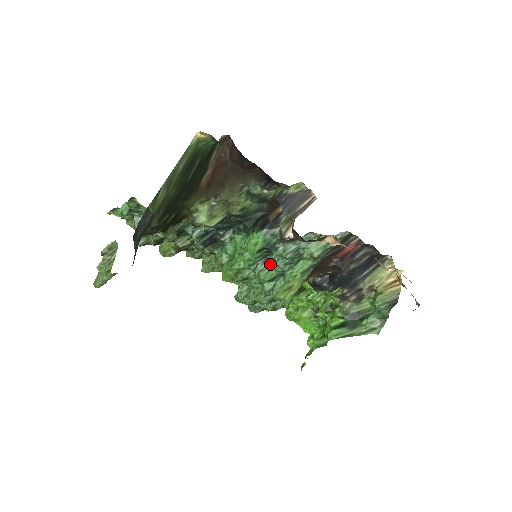
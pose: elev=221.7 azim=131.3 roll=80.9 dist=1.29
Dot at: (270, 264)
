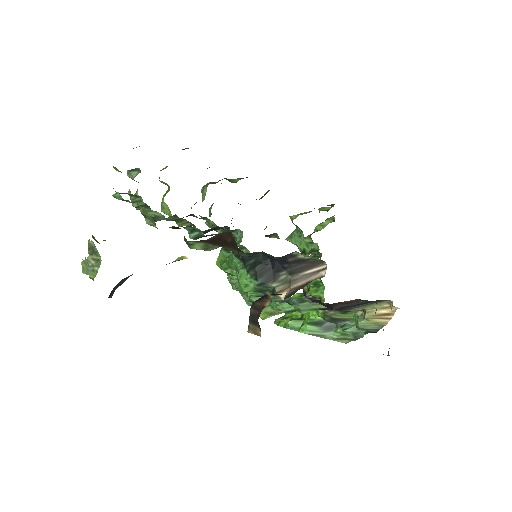
Dot at: occluded
